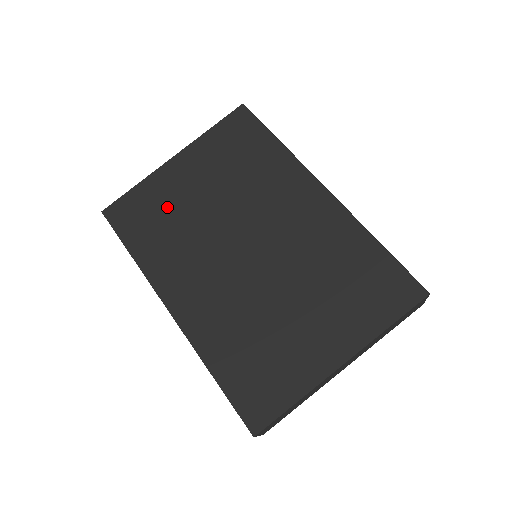
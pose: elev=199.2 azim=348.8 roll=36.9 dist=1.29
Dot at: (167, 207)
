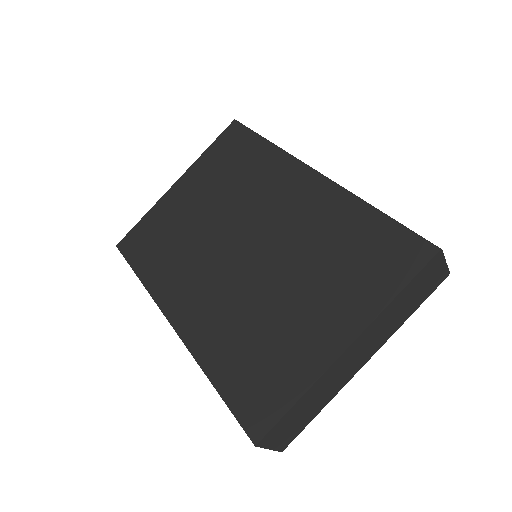
Dot at: (170, 227)
